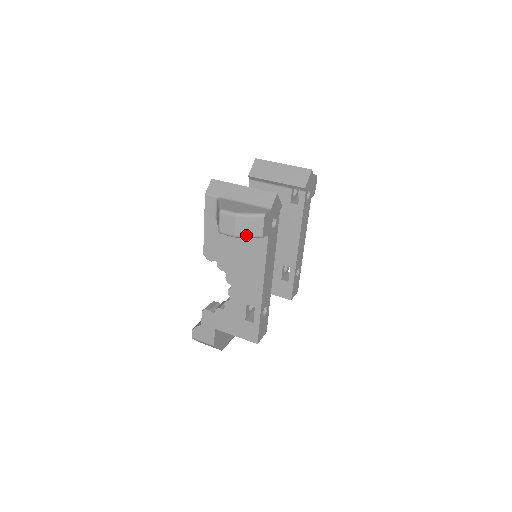
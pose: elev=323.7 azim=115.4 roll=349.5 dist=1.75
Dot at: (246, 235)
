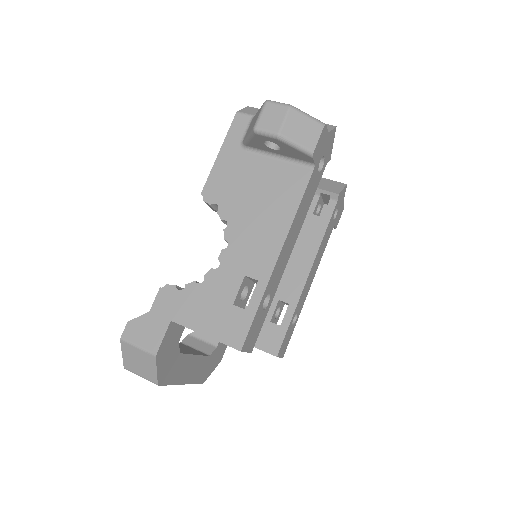
Dot at: (293, 139)
